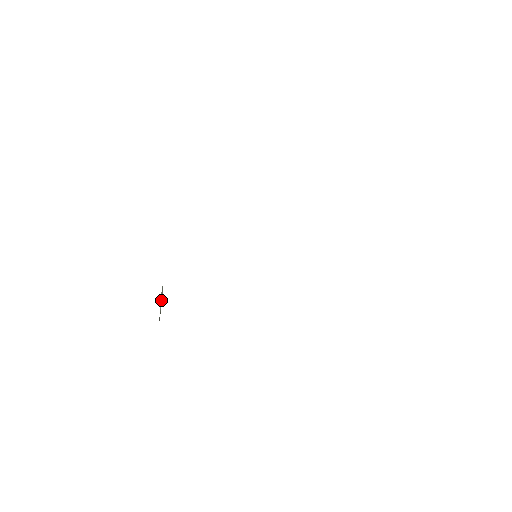
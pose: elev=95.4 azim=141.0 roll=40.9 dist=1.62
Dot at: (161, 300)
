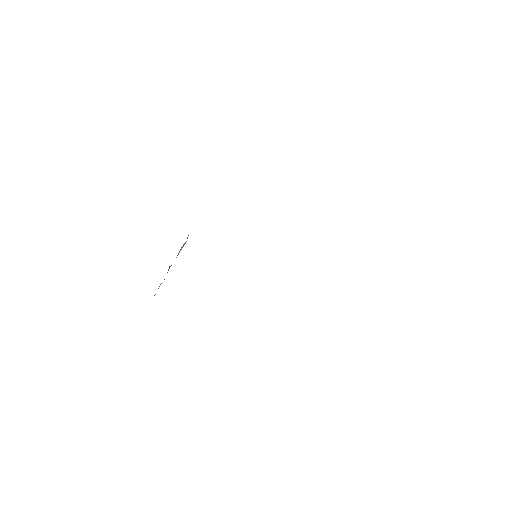
Dot at: occluded
